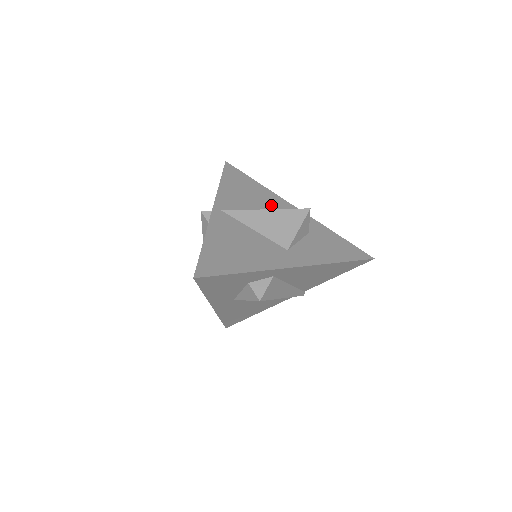
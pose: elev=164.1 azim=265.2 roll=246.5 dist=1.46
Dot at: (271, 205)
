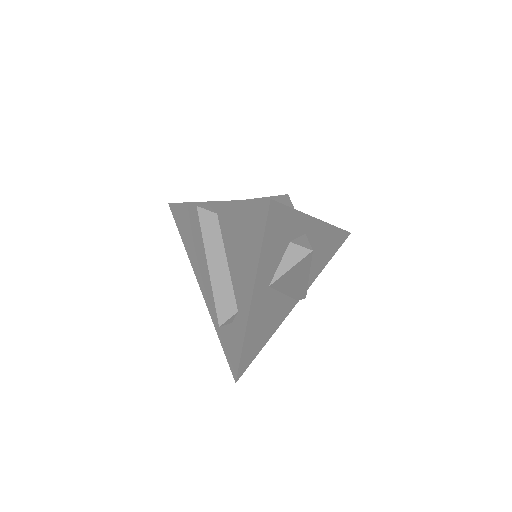
Dot at: occluded
